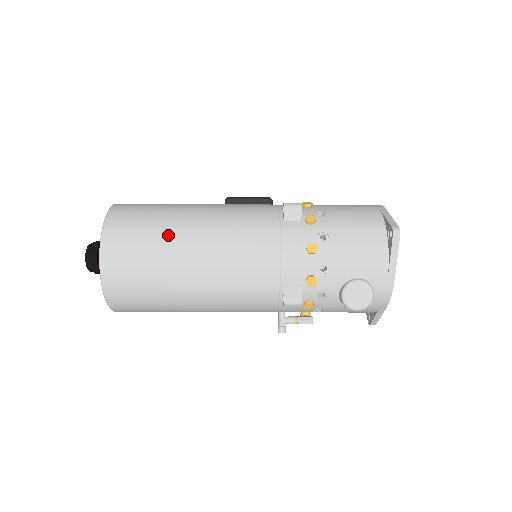
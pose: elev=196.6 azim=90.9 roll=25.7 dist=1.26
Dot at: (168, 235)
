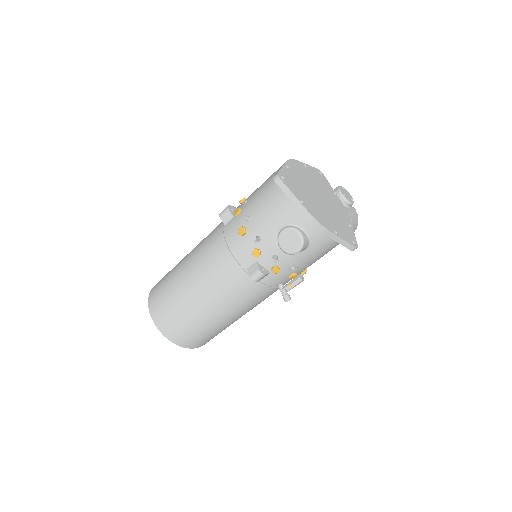
Dot at: (174, 283)
